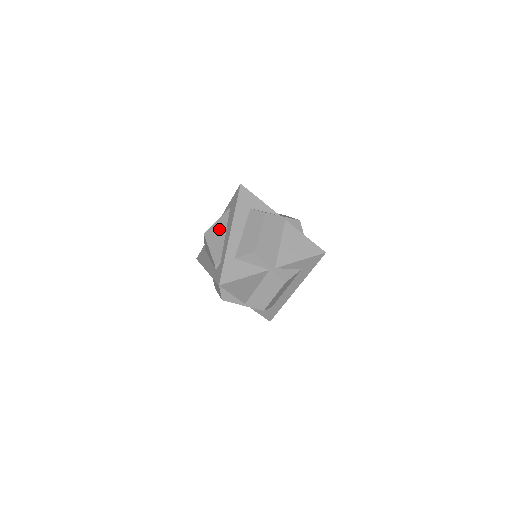
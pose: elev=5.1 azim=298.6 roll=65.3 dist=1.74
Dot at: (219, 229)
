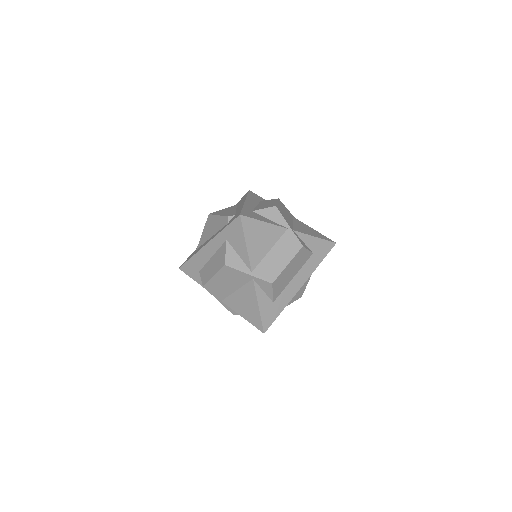
Dot at: (227, 210)
